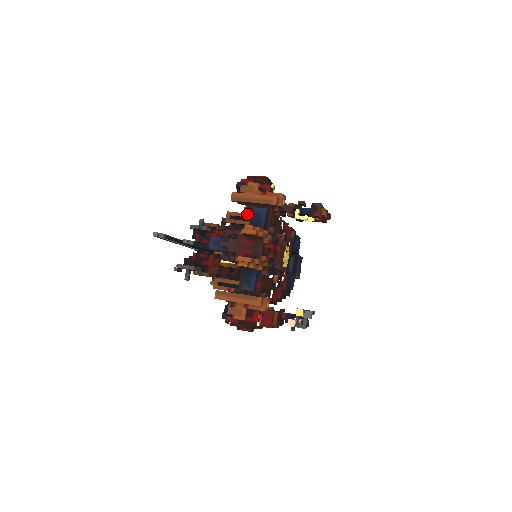
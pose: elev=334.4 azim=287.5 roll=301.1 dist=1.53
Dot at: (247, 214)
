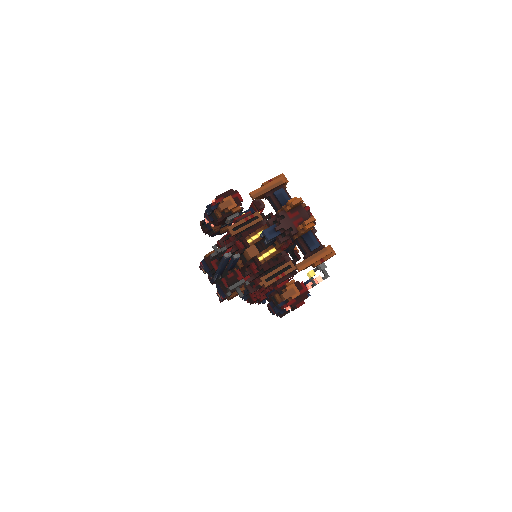
Dot at: (244, 219)
